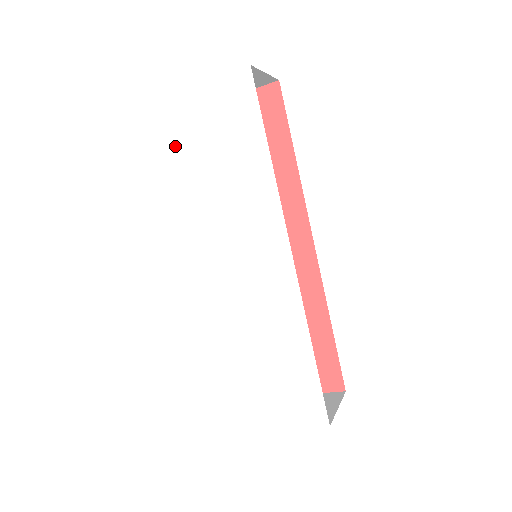
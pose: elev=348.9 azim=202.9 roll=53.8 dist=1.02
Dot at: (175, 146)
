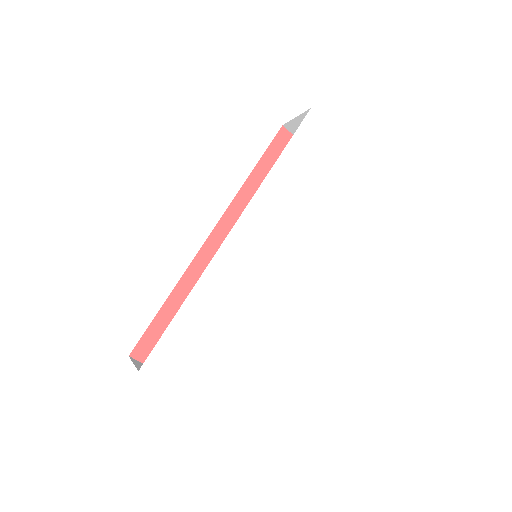
Dot at: (298, 145)
